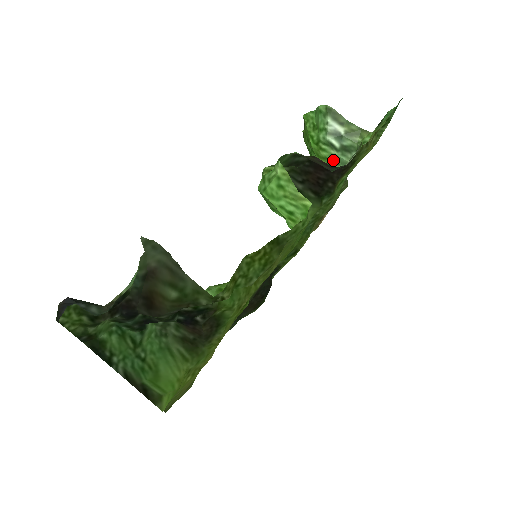
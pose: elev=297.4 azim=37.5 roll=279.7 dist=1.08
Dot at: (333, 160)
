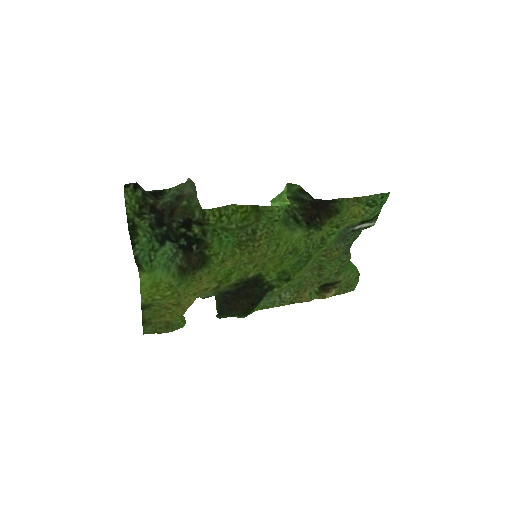
Dot at: occluded
